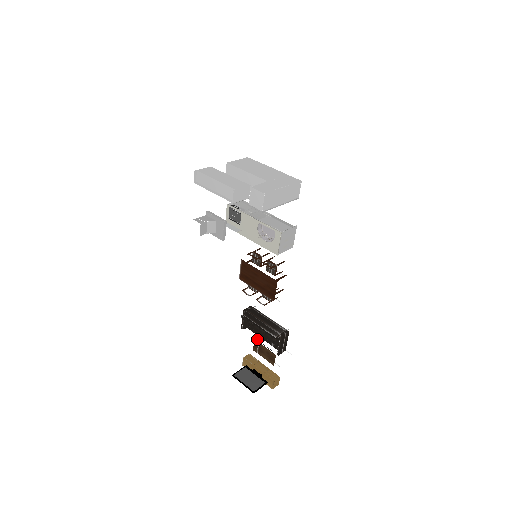
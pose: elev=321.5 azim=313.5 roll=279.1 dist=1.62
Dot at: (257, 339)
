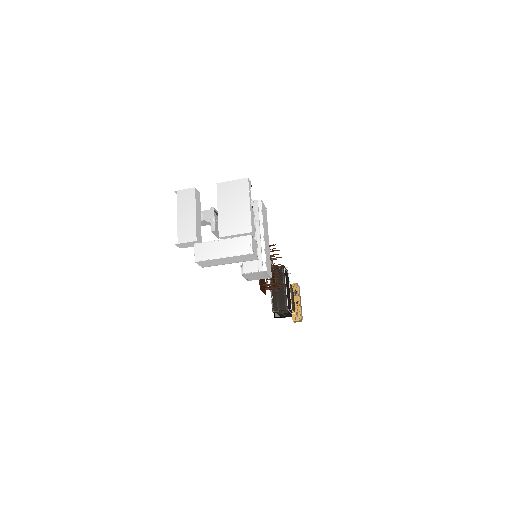
Dot at: occluded
